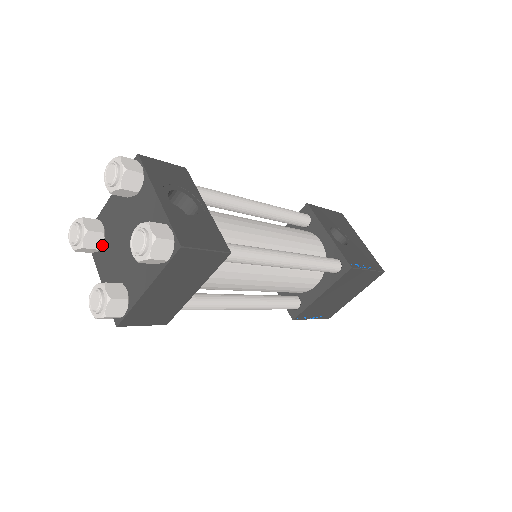
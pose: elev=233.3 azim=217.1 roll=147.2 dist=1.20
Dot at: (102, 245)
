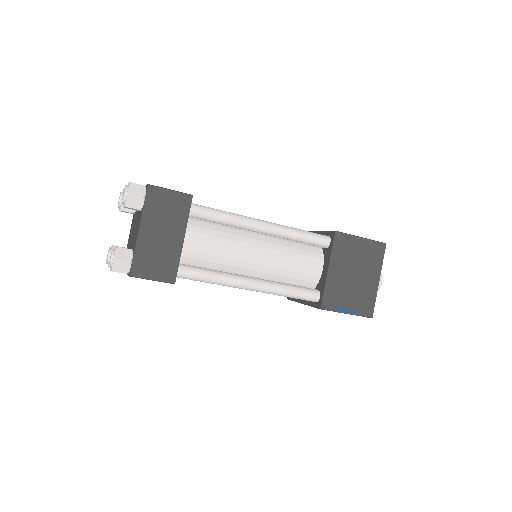
Dot at: occluded
